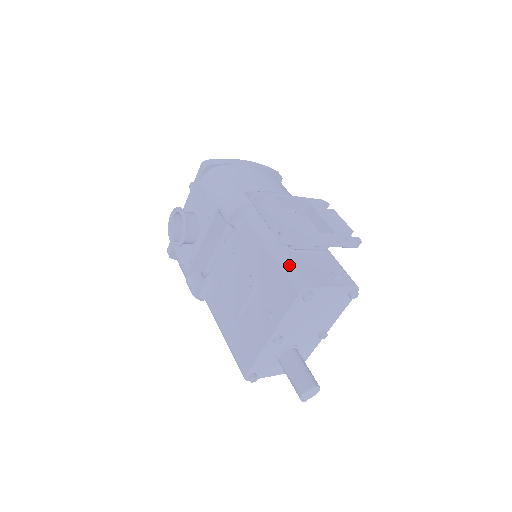
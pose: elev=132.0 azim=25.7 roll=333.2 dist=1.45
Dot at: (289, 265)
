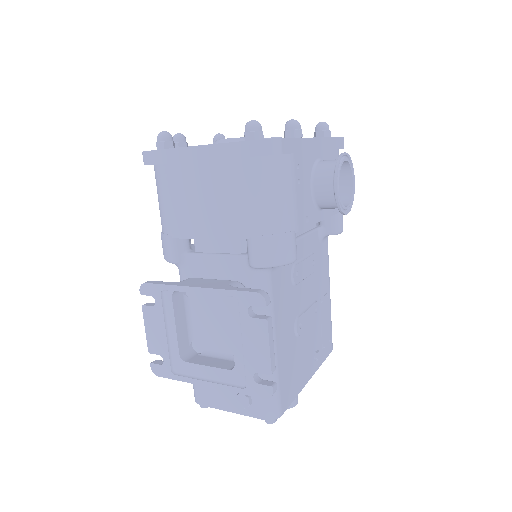
Dot at: occluded
